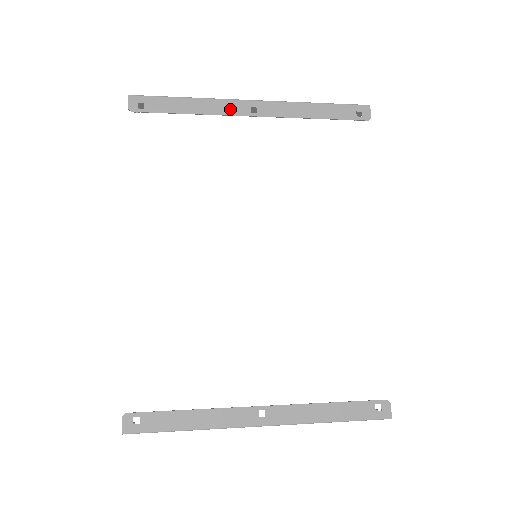
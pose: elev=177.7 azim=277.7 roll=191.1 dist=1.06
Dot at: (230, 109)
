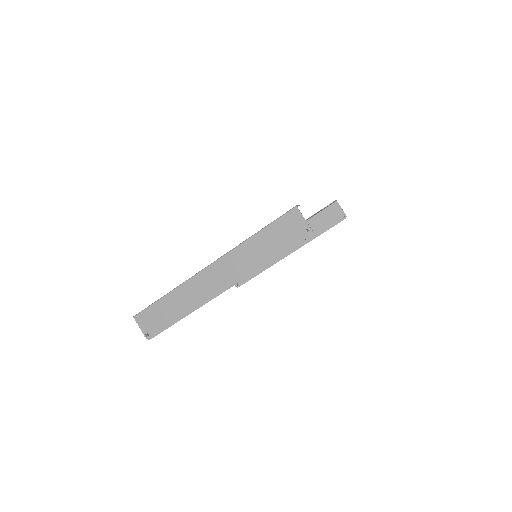
Dot at: occluded
